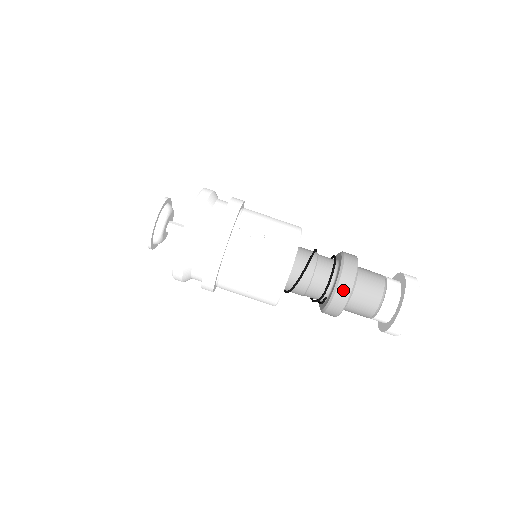
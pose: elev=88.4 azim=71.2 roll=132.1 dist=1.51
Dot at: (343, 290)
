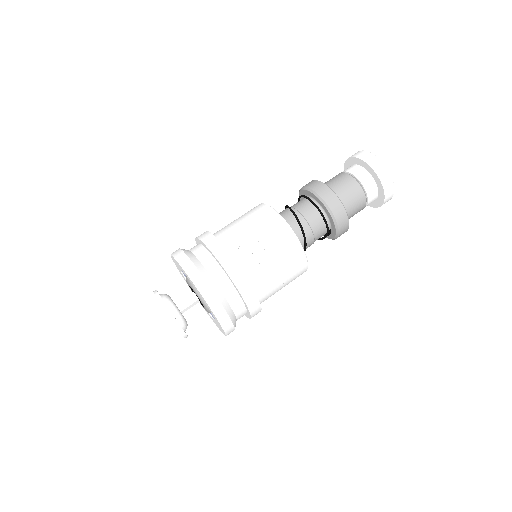
Dot at: (340, 215)
